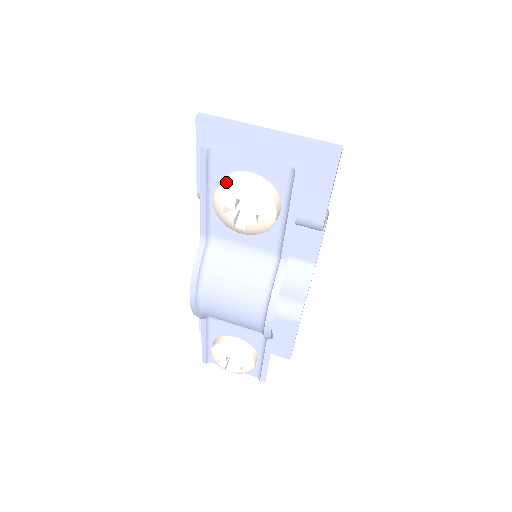
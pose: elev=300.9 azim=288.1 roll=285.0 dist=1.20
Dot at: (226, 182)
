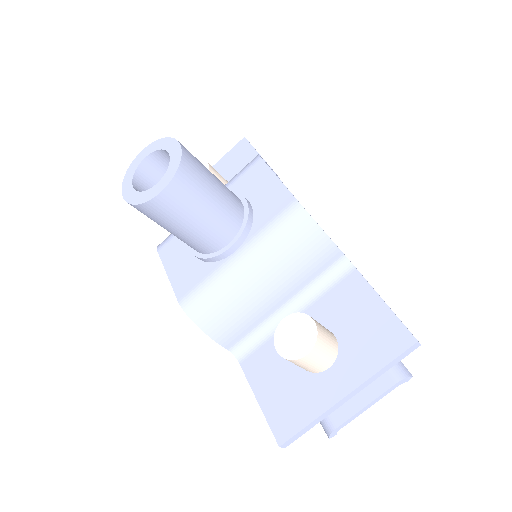
Dot at: occluded
